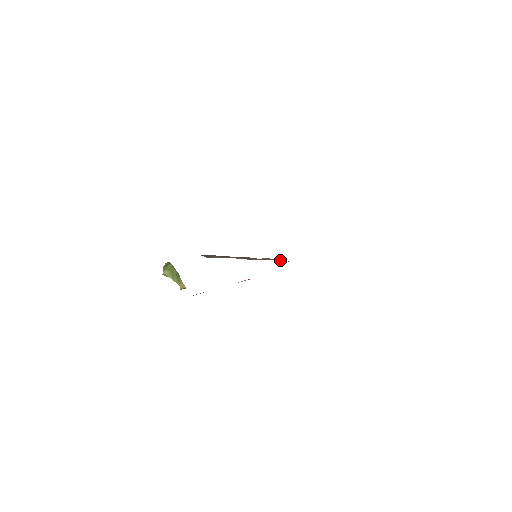
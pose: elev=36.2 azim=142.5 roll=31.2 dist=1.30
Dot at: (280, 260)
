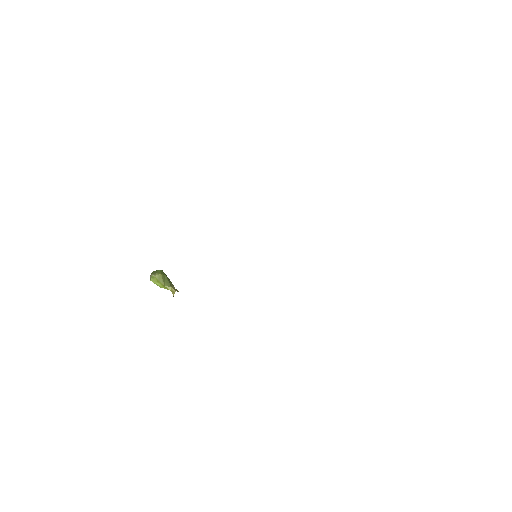
Dot at: occluded
